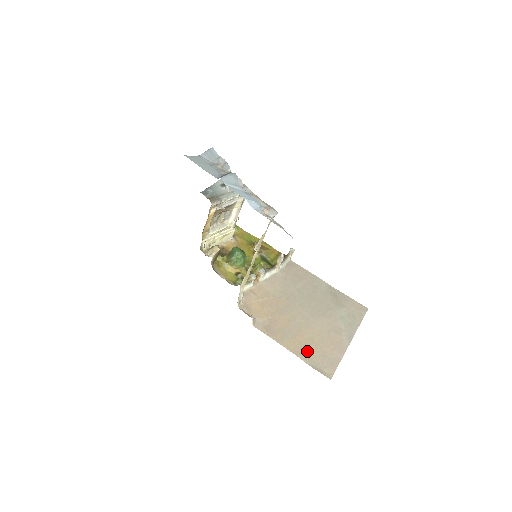
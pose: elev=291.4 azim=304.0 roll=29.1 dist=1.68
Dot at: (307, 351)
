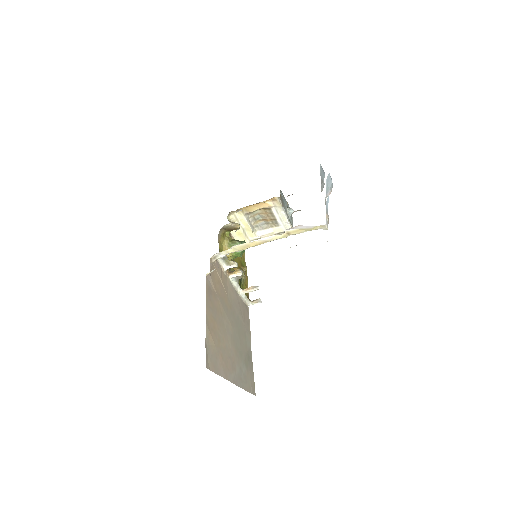
Dot at: (213, 336)
